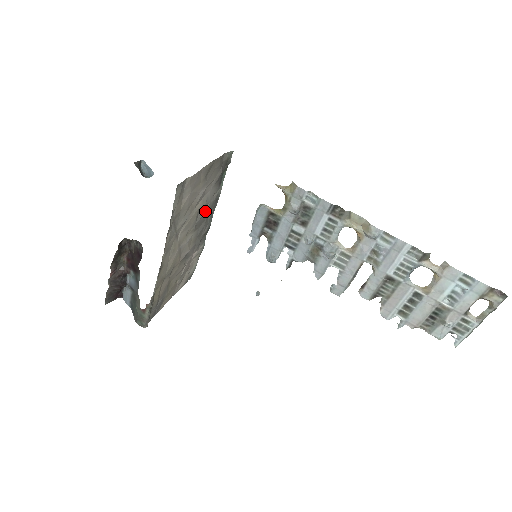
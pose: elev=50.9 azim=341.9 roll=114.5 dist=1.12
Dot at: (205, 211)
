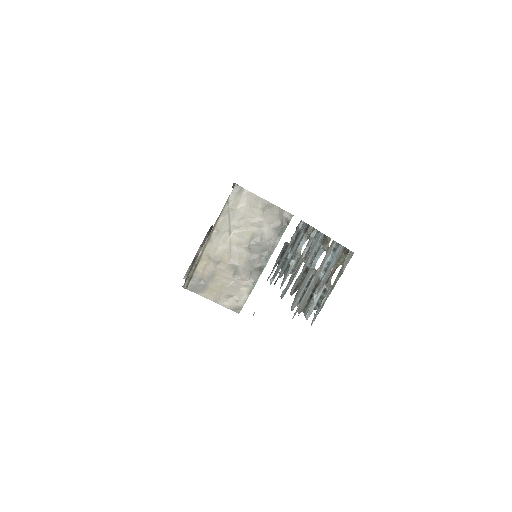
Dot at: (259, 242)
